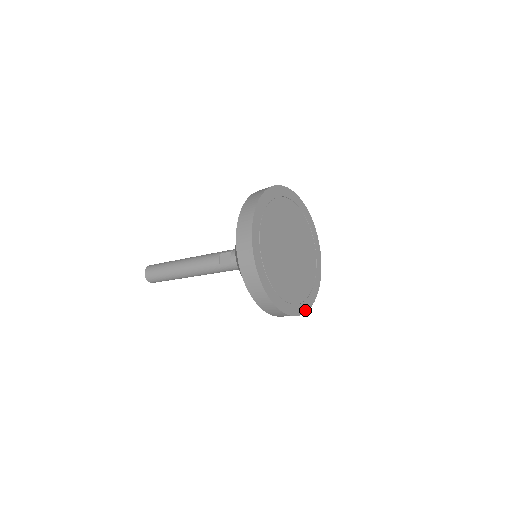
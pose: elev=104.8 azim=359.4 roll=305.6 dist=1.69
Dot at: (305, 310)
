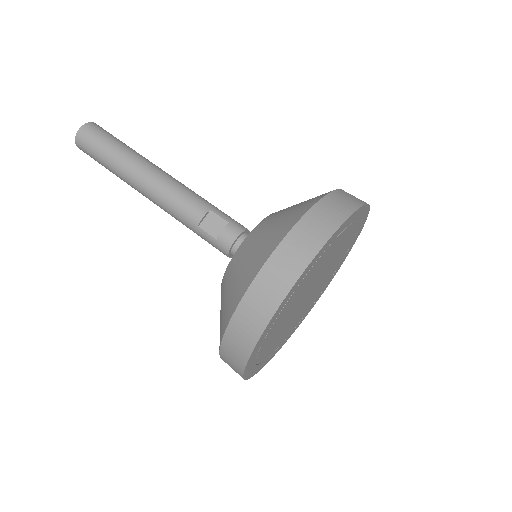
Dot at: (262, 366)
